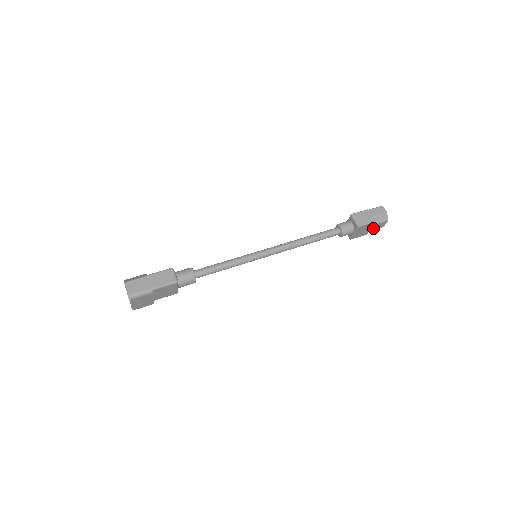
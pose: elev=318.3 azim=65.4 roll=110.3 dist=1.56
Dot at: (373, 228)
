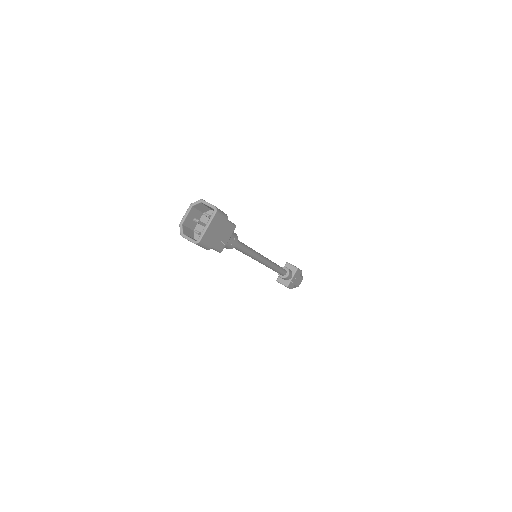
Dot at: (297, 282)
